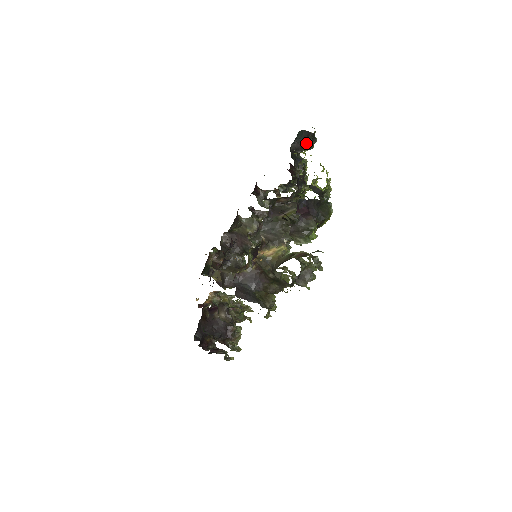
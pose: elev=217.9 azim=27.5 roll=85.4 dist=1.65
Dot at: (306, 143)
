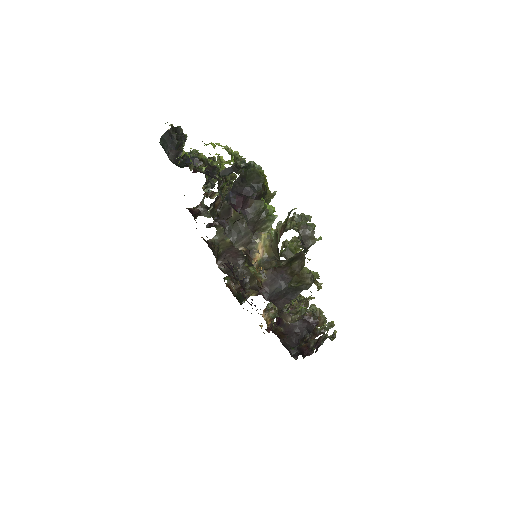
Dot at: (176, 142)
